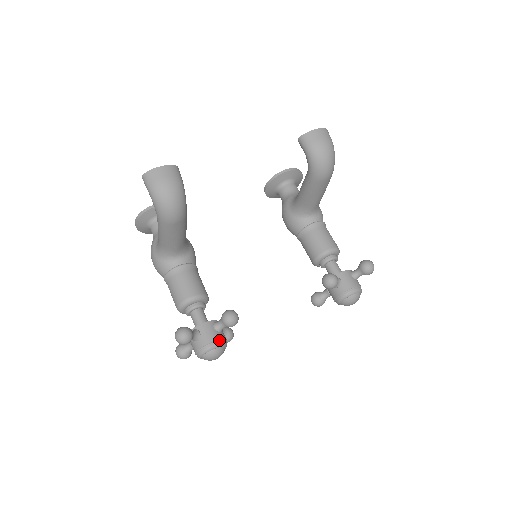
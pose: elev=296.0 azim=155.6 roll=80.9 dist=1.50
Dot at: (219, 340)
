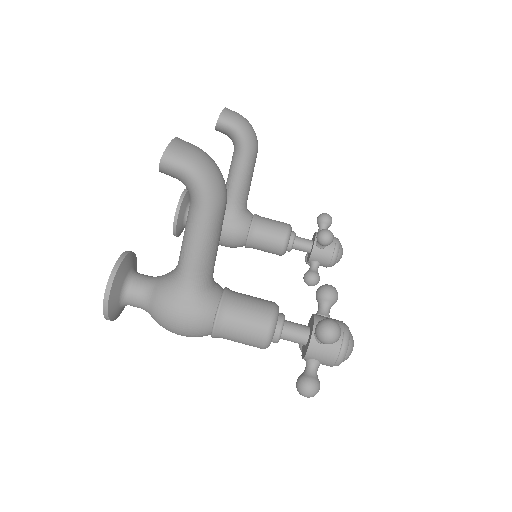
Dot at: (342, 322)
